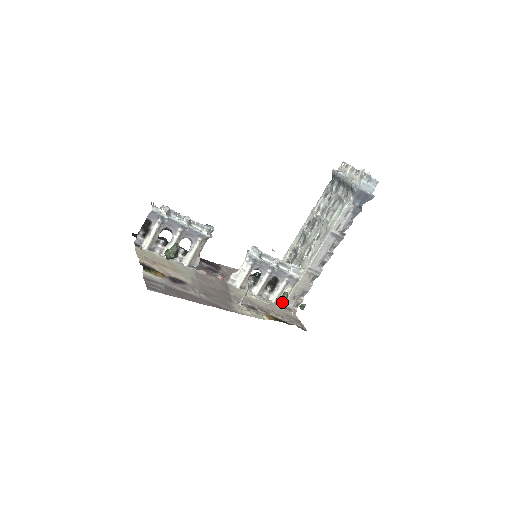
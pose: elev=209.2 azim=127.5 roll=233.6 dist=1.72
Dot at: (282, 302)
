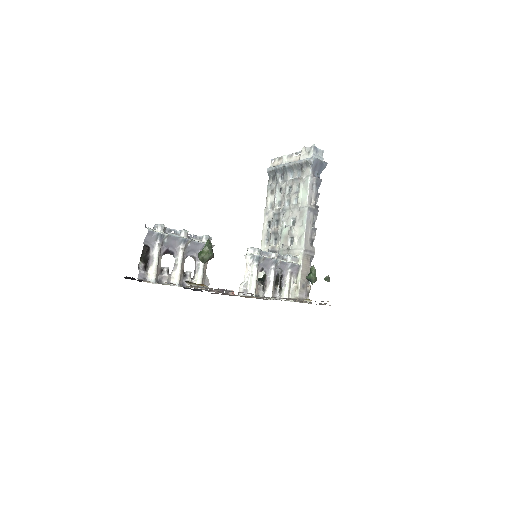
Dot at: (315, 276)
